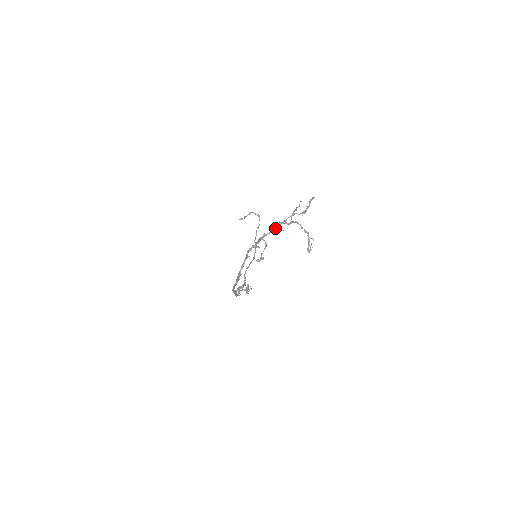
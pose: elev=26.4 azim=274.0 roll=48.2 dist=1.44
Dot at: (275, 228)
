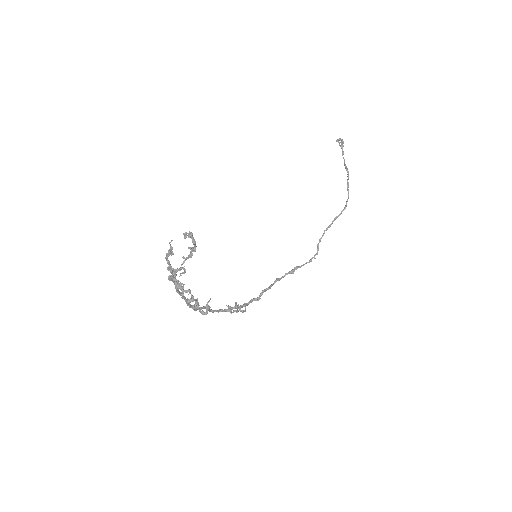
Dot at: occluded
